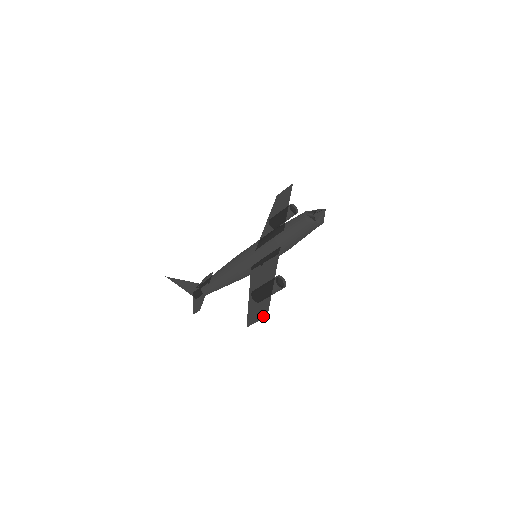
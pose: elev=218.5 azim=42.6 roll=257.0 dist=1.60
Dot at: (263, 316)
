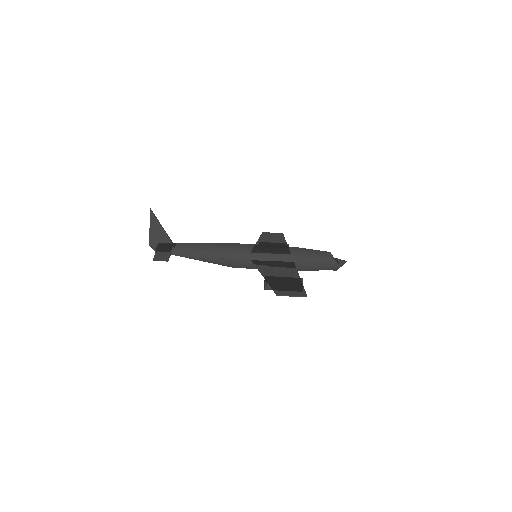
Dot at: (302, 295)
